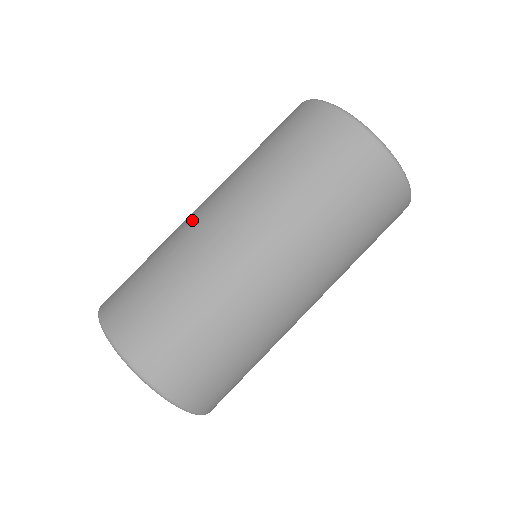
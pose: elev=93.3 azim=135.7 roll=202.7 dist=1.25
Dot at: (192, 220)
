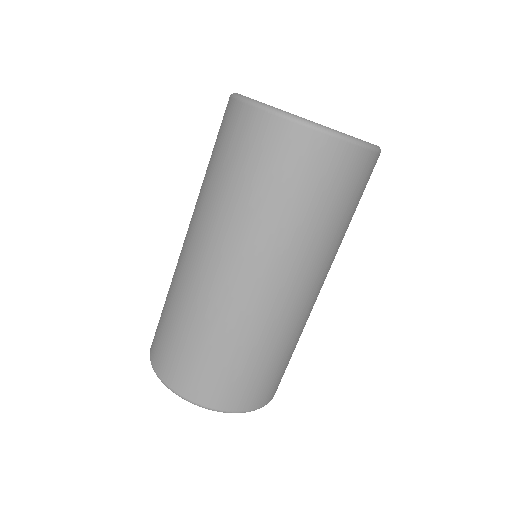
Dot at: (202, 280)
